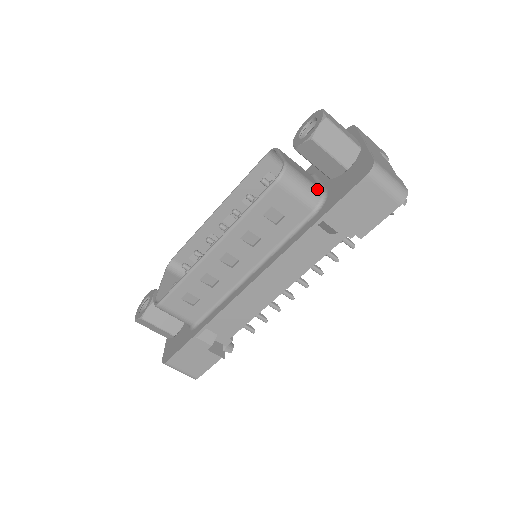
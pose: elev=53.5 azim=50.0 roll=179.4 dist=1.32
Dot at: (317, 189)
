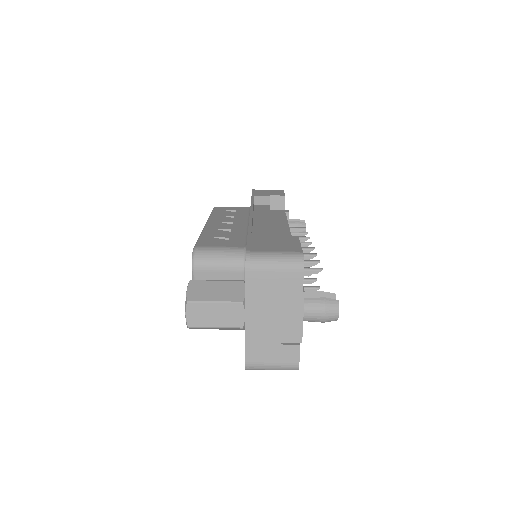
Dot at: occluded
